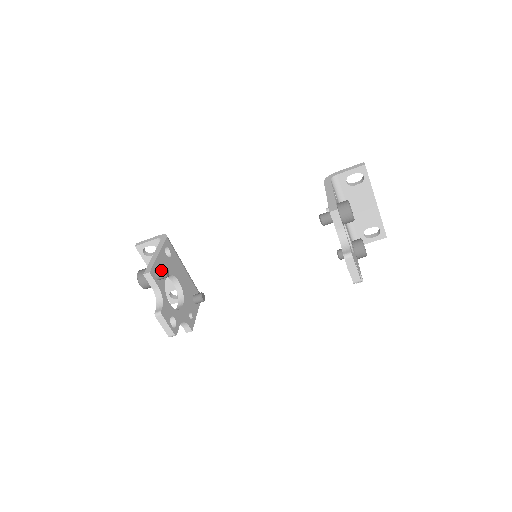
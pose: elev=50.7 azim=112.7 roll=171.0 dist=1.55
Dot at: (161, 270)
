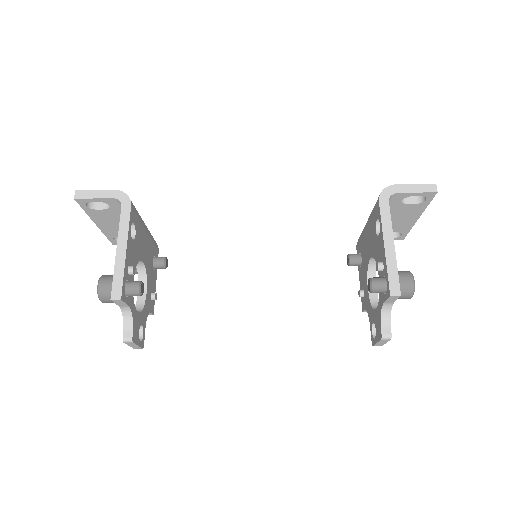
Dot at: (135, 290)
